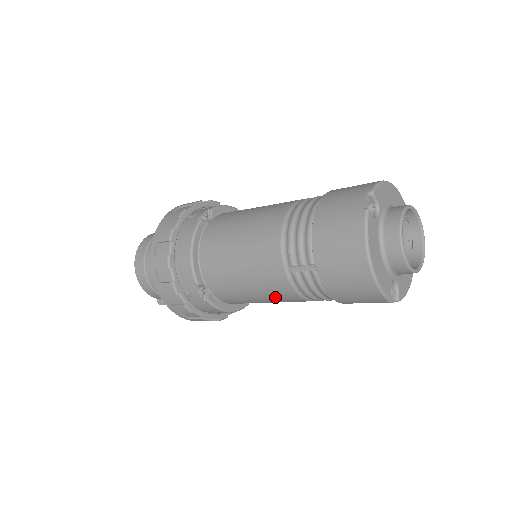
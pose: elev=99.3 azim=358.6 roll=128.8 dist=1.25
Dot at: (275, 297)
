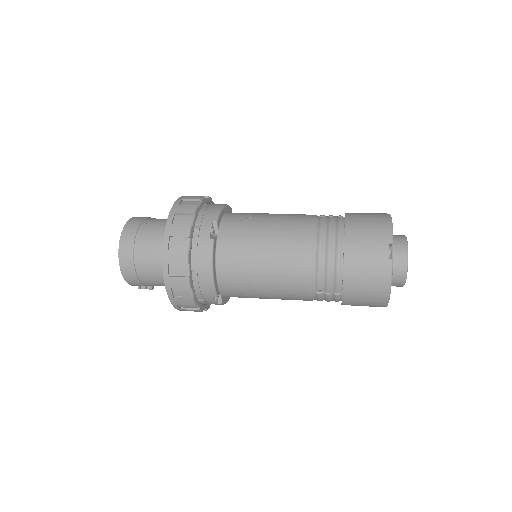
Dot at: occluded
